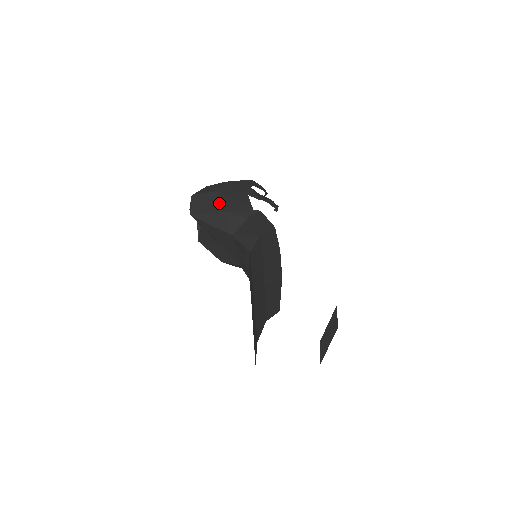
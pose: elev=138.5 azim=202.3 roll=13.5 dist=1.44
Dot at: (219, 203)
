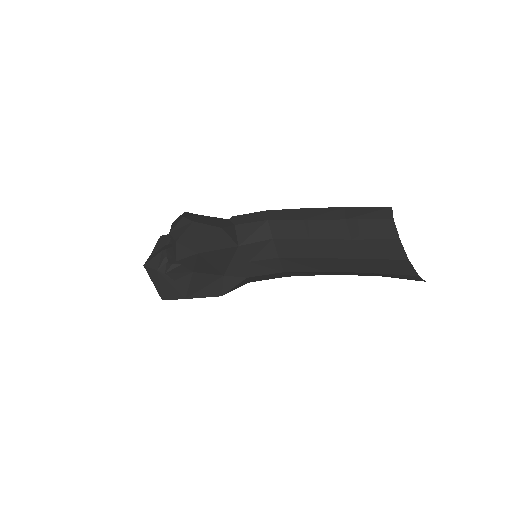
Dot at: (207, 228)
